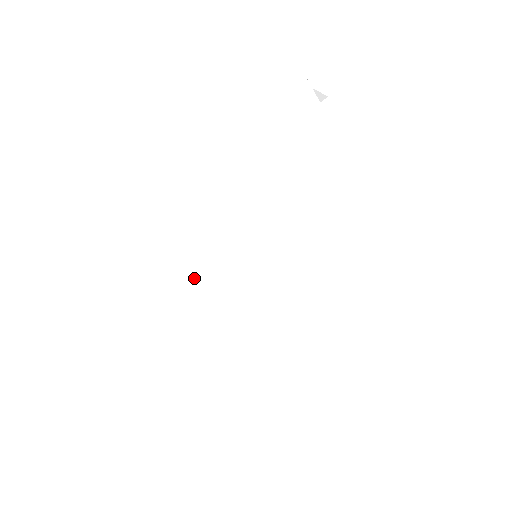
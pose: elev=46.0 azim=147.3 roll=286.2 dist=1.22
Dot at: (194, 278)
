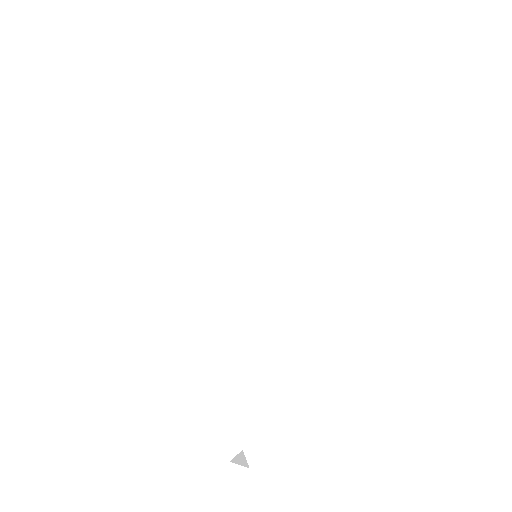
Dot at: (157, 301)
